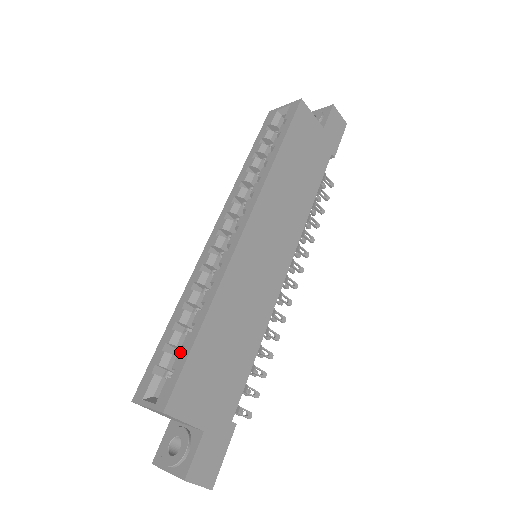
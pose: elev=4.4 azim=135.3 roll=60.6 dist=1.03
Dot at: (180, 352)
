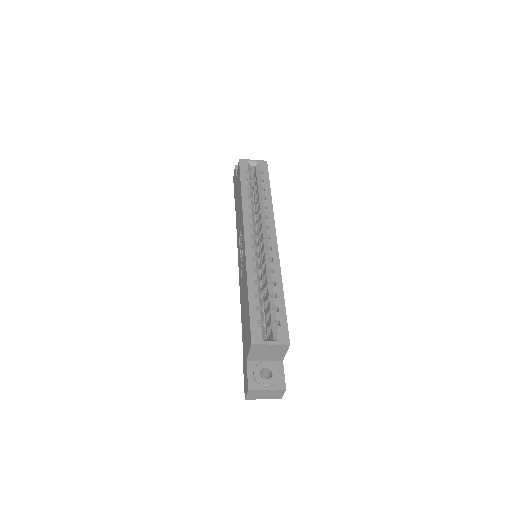
Dot at: occluded
